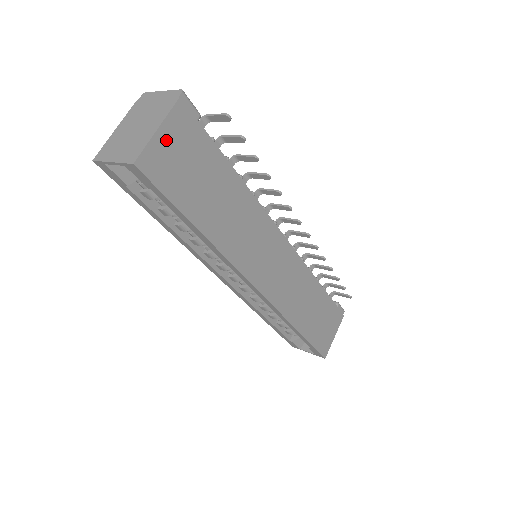
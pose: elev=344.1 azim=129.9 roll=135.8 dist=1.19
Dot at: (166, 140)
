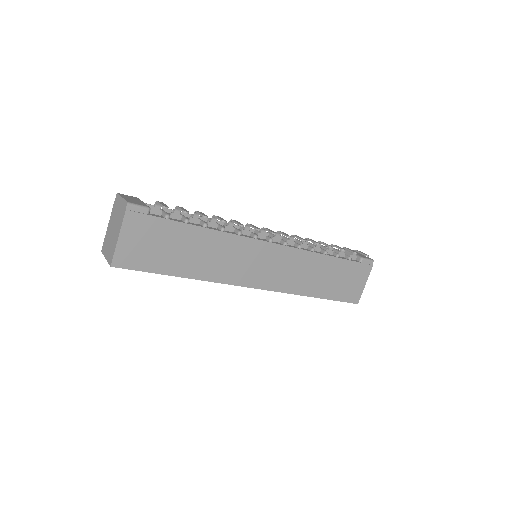
Dot at: (128, 241)
